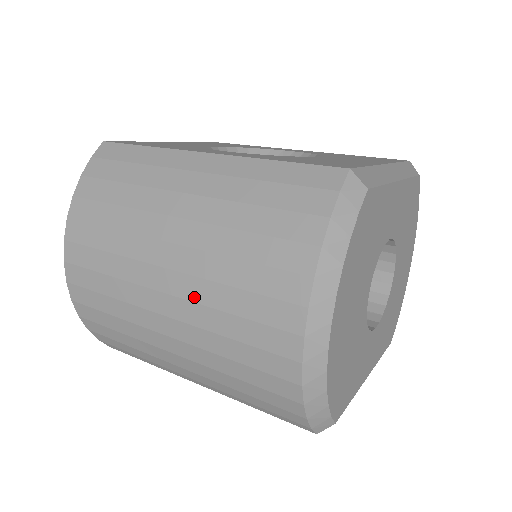
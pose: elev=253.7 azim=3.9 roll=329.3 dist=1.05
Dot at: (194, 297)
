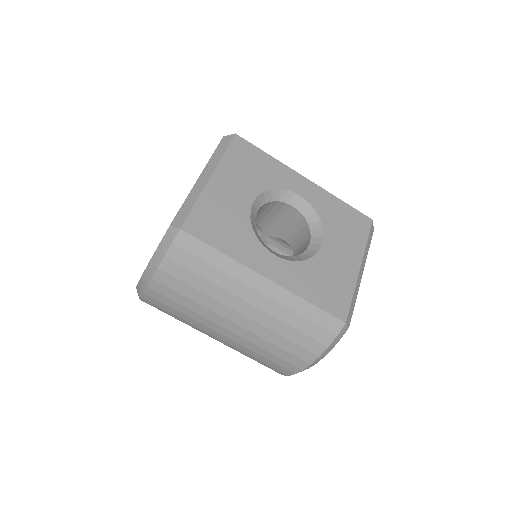
Dot at: (241, 344)
